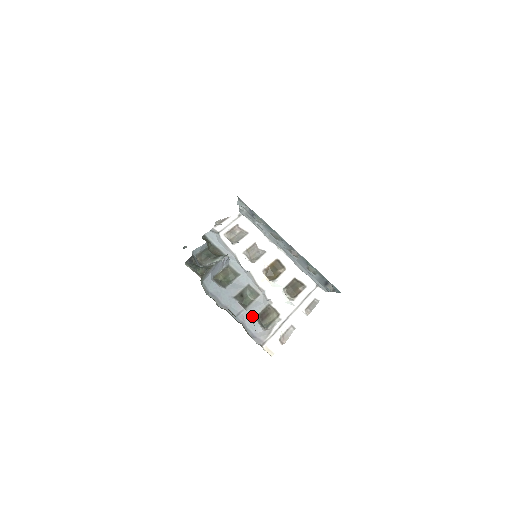
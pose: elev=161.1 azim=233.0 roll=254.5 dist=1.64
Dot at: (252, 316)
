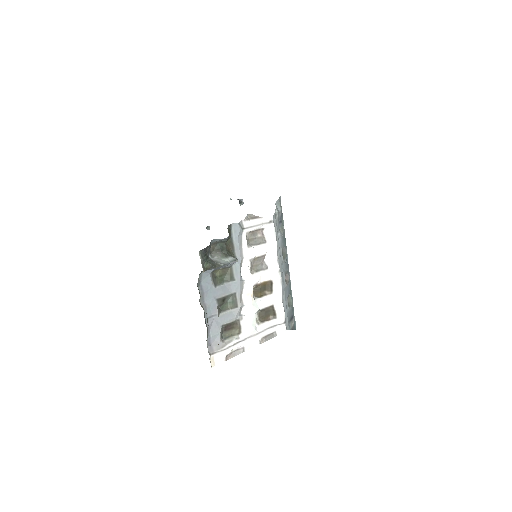
Dot at: (220, 324)
